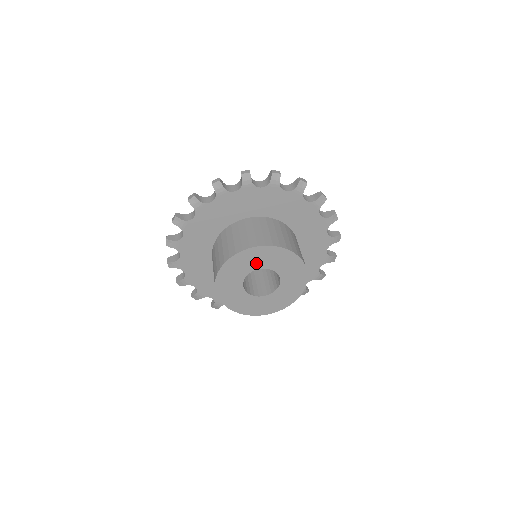
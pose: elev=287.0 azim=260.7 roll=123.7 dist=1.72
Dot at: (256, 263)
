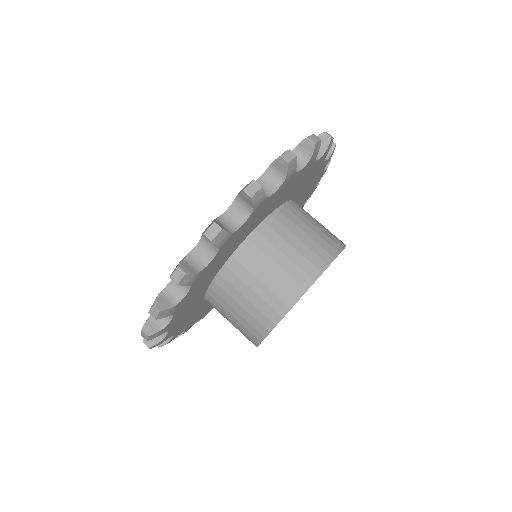
Dot at: occluded
